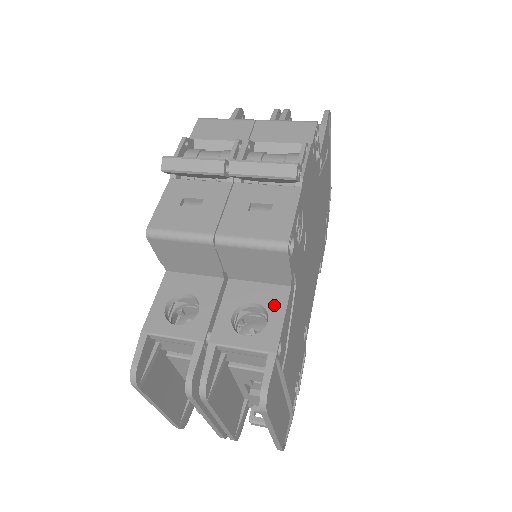
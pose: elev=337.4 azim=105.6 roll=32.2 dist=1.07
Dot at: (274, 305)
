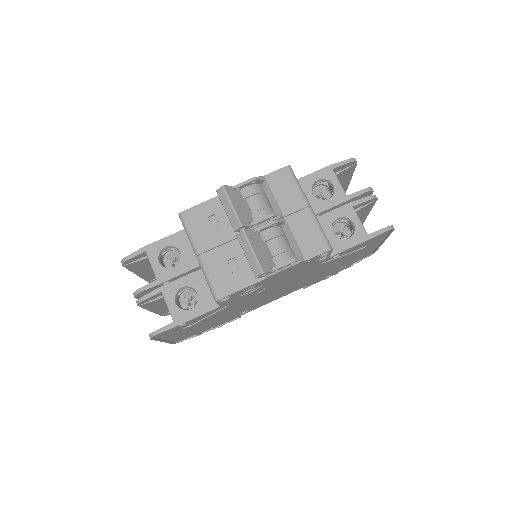
Dot at: (203, 305)
